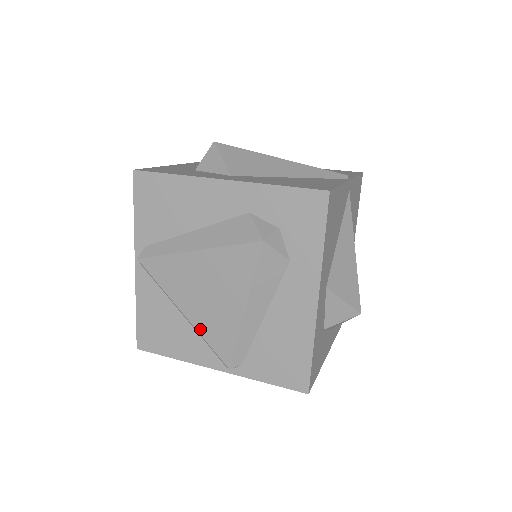
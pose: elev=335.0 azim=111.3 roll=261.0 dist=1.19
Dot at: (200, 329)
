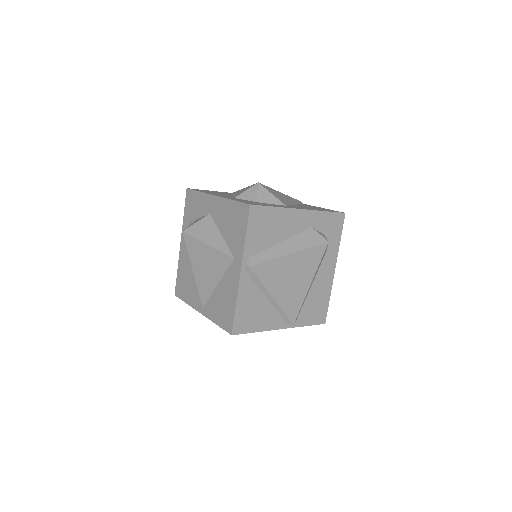
Dot at: (282, 304)
